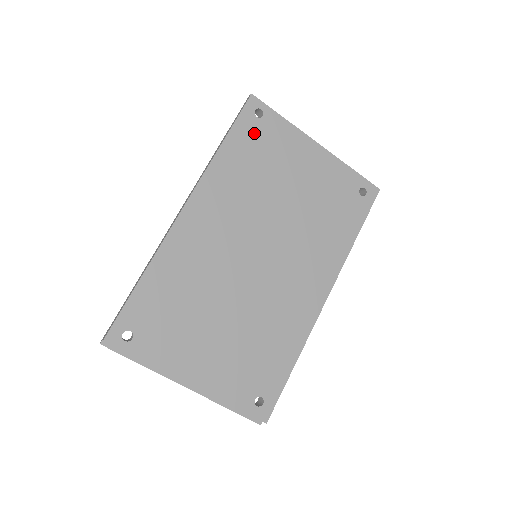
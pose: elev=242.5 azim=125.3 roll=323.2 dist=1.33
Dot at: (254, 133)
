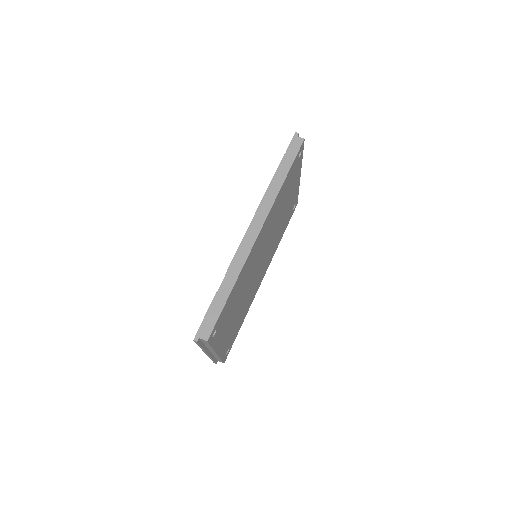
Dot at: occluded
